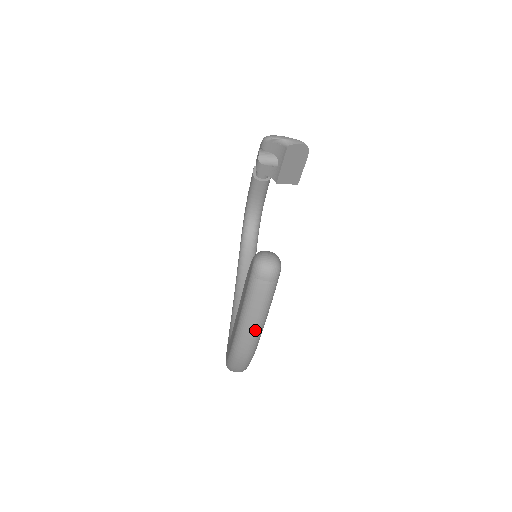
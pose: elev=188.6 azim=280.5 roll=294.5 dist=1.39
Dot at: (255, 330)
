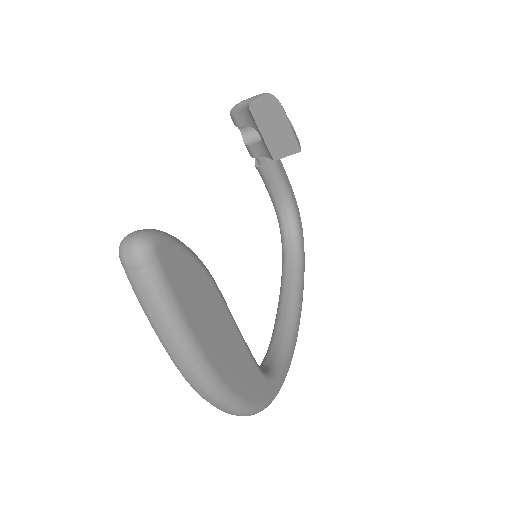
Dot at: (177, 347)
